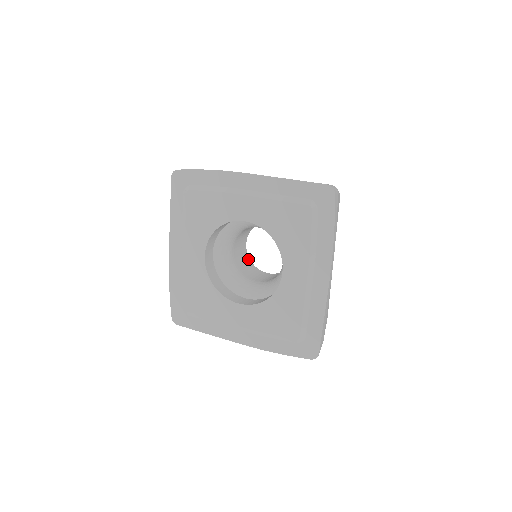
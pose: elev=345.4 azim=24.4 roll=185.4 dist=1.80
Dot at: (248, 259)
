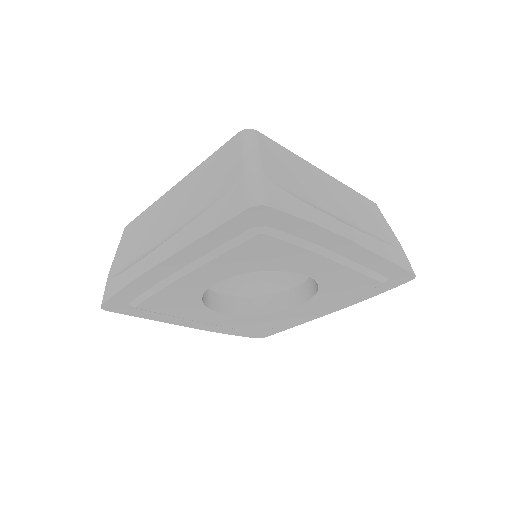
Dot at: occluded
